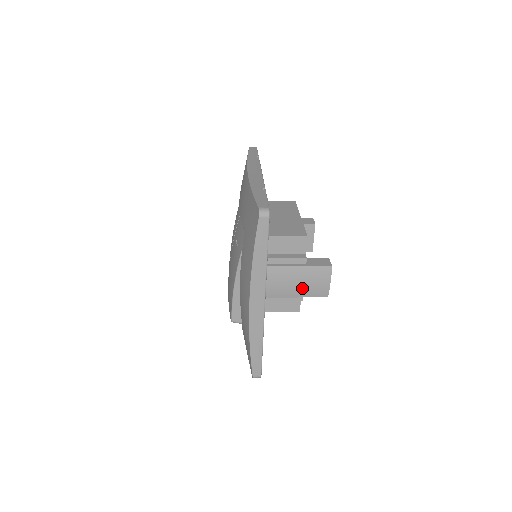
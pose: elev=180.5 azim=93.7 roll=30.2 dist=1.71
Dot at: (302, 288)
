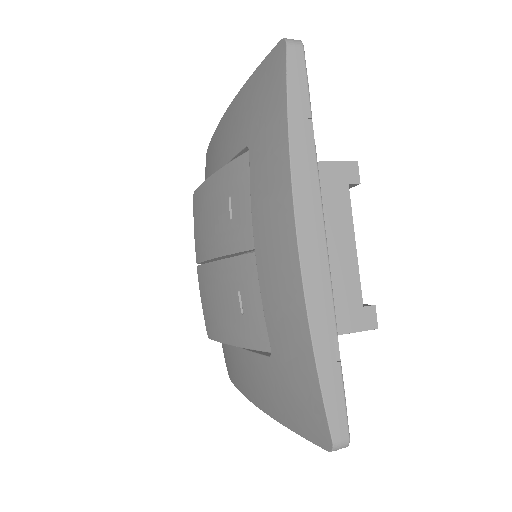
Dot at: occluded
